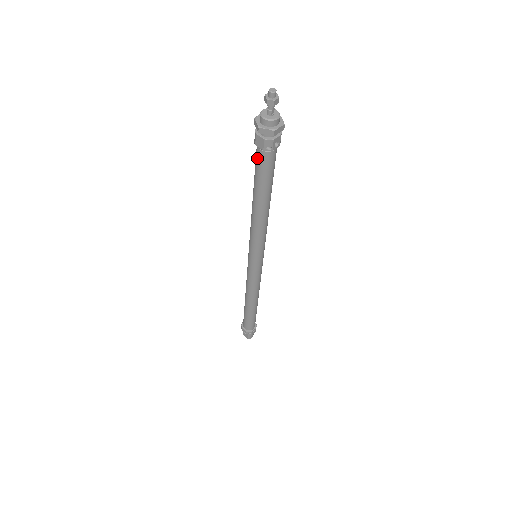
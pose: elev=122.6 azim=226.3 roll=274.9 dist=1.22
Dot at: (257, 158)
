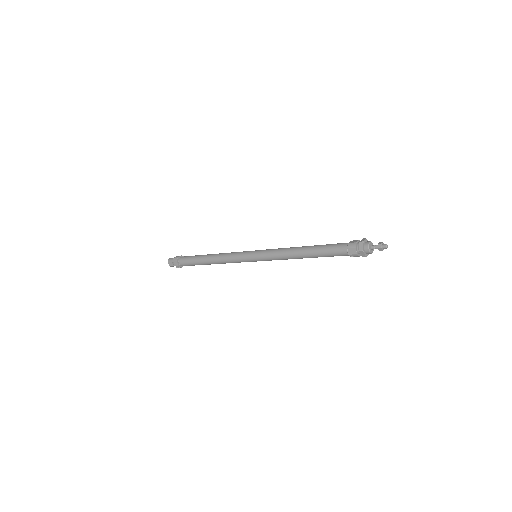
Dot at: (339, 250)
